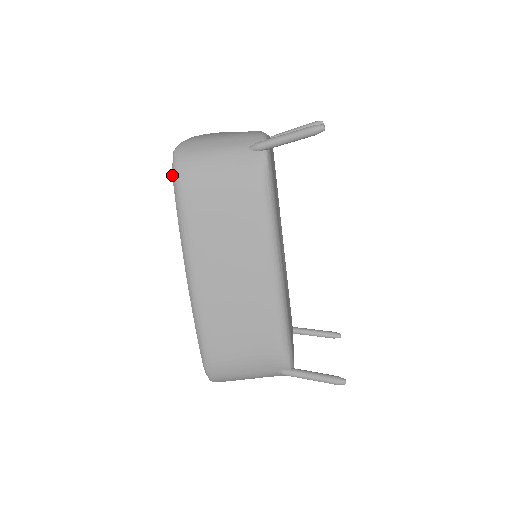
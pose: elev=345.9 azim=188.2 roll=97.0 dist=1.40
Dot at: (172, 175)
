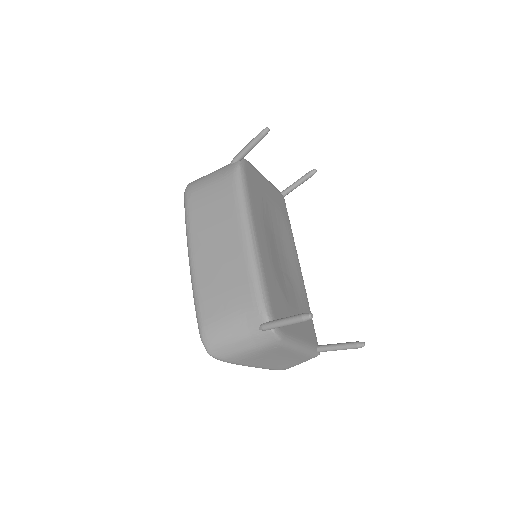
Dot at: (184, 196)
